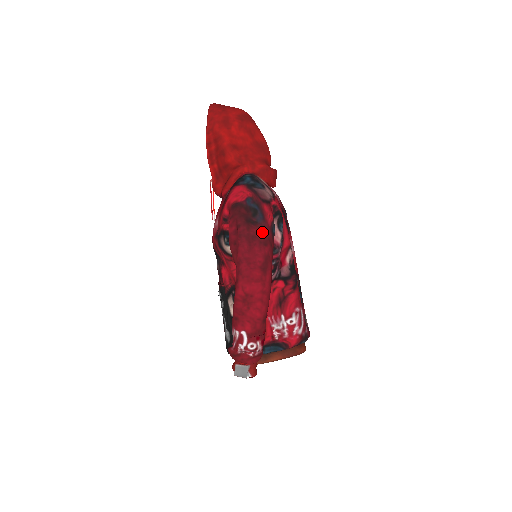
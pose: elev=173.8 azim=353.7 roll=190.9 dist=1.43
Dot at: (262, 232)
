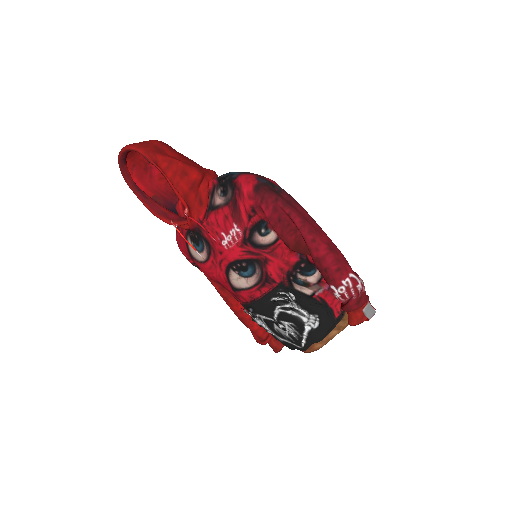
Dot at: (289, 195)
